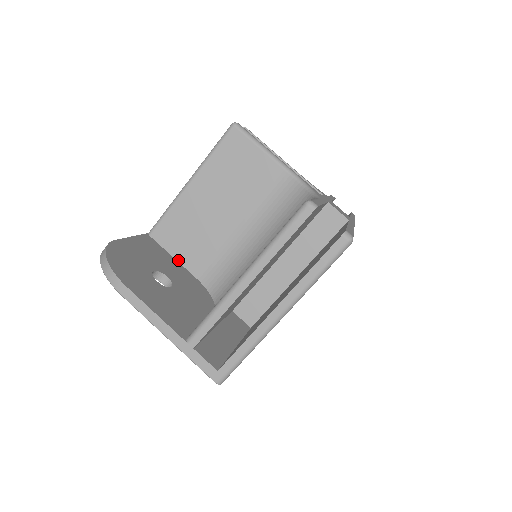
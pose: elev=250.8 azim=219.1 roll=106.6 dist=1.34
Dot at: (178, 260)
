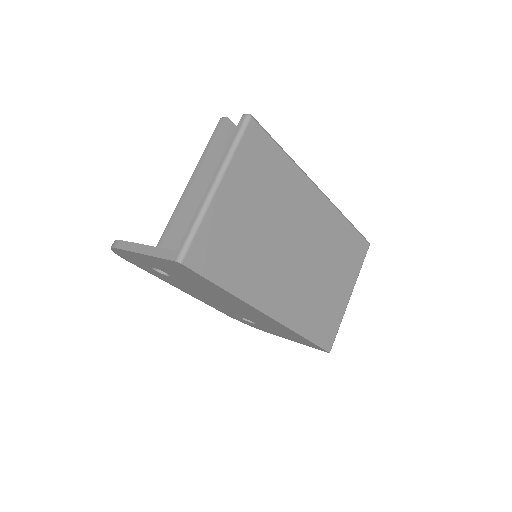
Dot at: occluded
